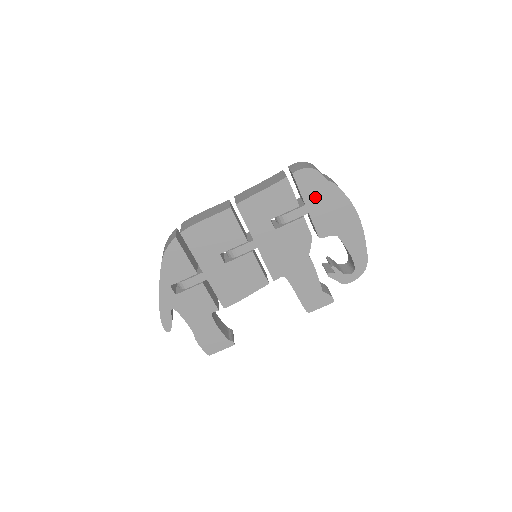
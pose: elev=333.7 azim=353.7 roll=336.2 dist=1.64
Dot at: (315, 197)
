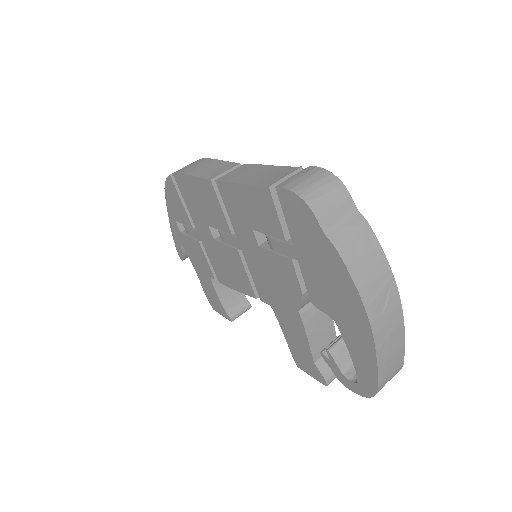
Dot at: (307, 246)
